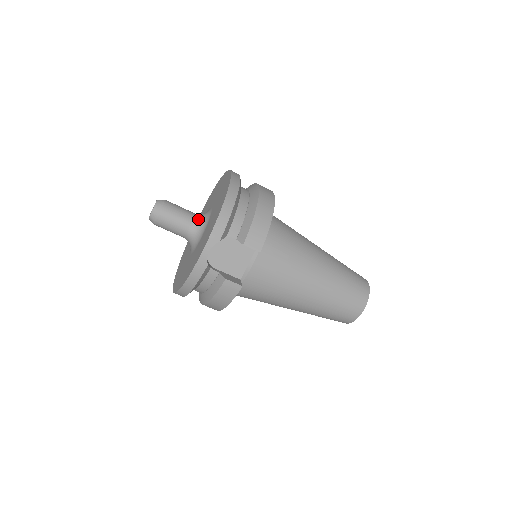
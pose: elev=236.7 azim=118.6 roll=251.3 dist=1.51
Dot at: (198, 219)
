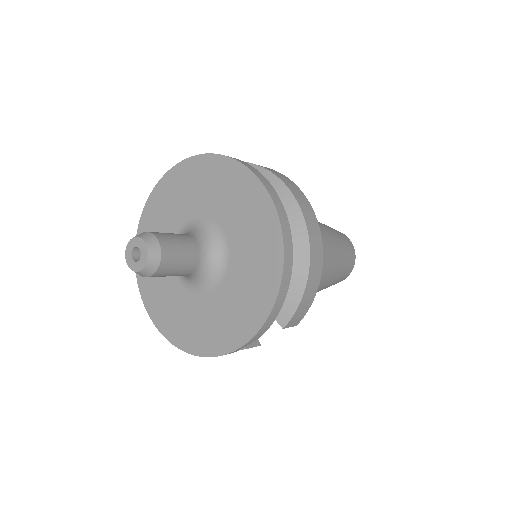
Dot at: (206, 259)
